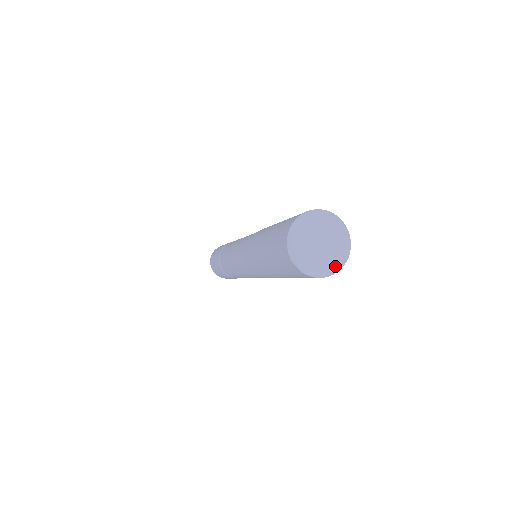
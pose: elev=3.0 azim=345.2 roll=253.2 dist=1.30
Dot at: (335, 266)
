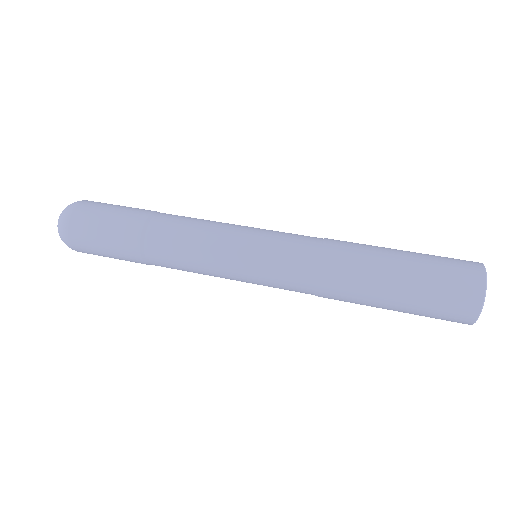
Dot at: occluded
